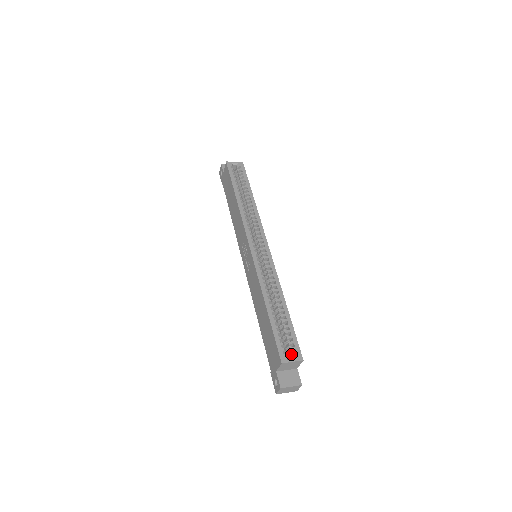
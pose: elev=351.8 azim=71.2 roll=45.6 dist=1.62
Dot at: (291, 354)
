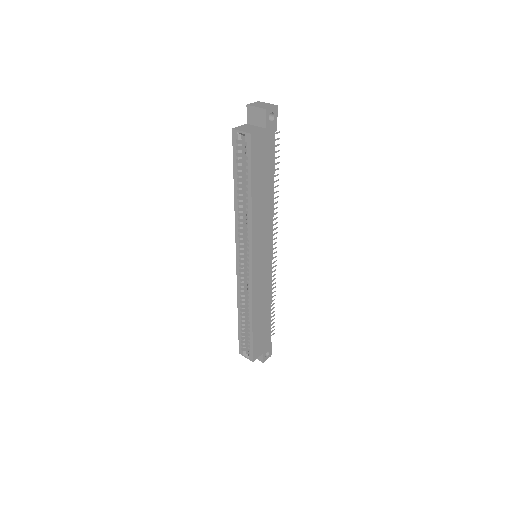
Dot at: (248, 352)
